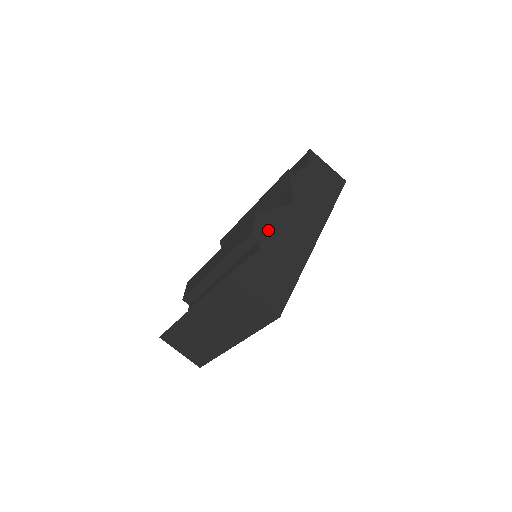
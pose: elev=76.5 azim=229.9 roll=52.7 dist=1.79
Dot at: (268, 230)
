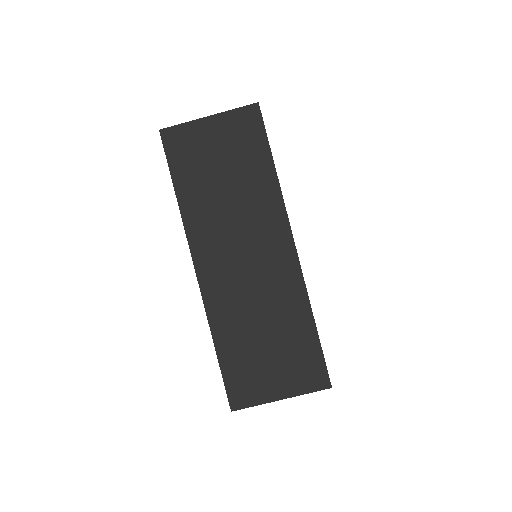
Dot at: occluded
